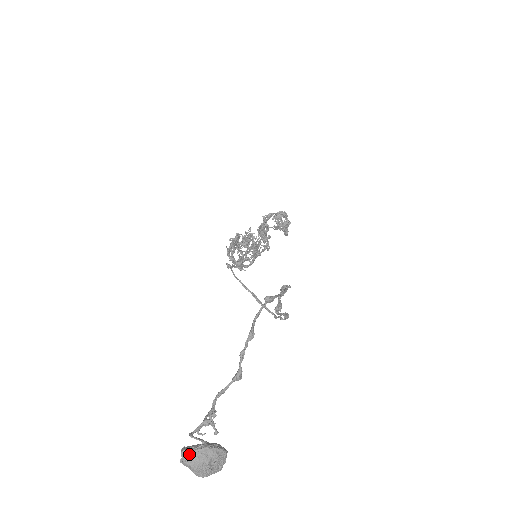
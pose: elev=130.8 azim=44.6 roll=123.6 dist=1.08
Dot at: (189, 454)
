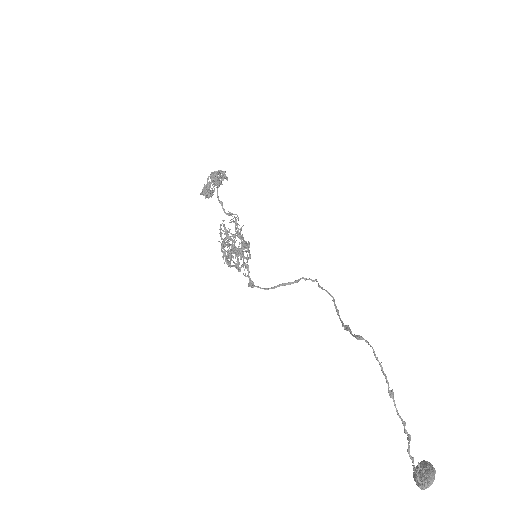
Dot at: occluded
